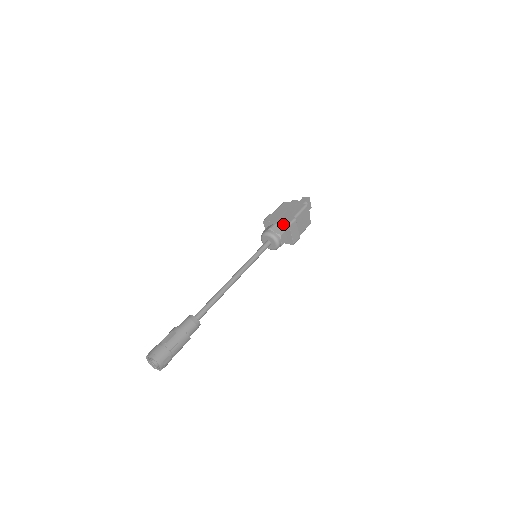
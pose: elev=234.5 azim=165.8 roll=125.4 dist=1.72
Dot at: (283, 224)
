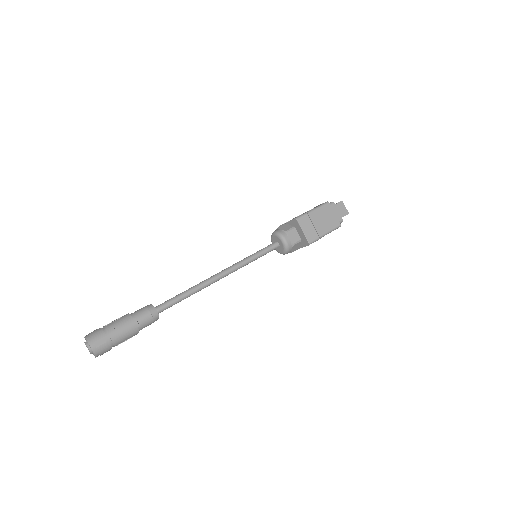
Dot at: (292, 220)
